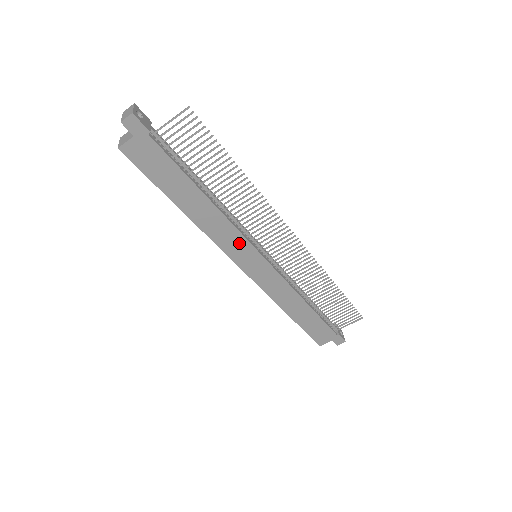
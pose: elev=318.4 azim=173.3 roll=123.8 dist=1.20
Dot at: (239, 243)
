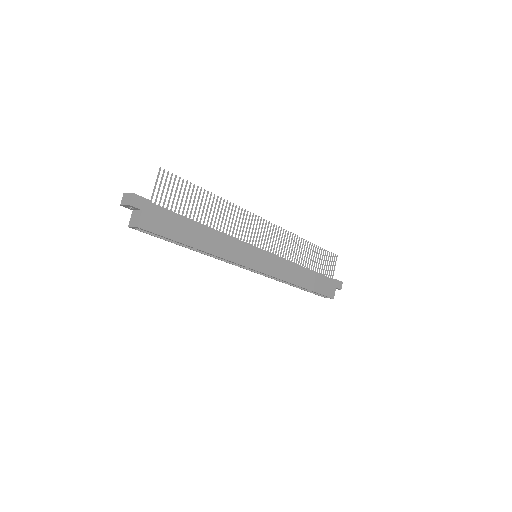
Dot at: (243, 250)
